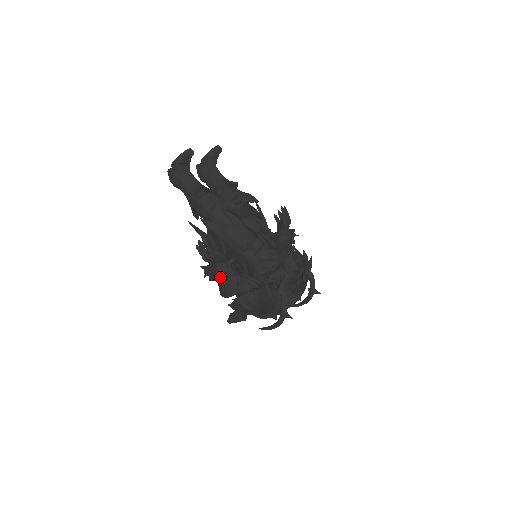
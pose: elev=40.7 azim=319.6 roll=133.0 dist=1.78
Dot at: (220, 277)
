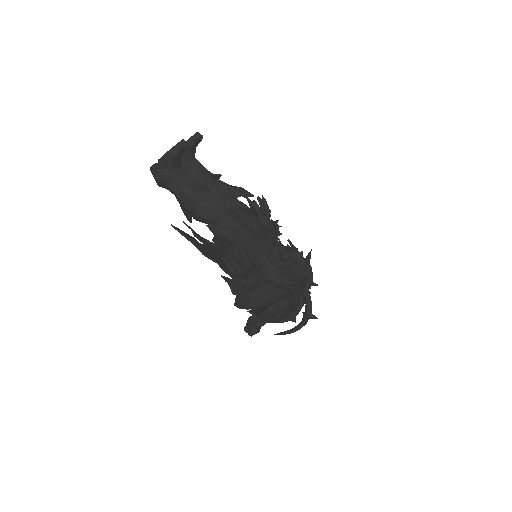
Dot at: (251, 290)
